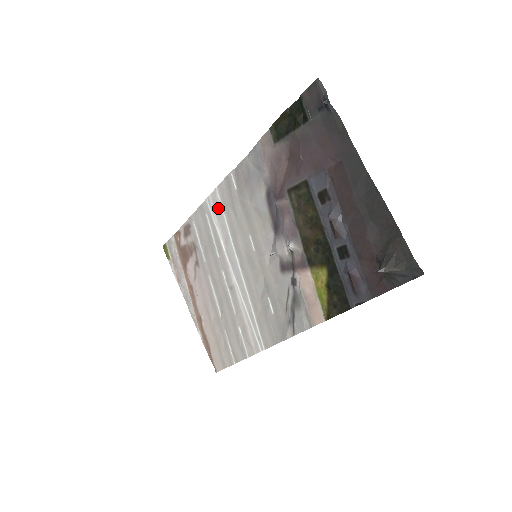
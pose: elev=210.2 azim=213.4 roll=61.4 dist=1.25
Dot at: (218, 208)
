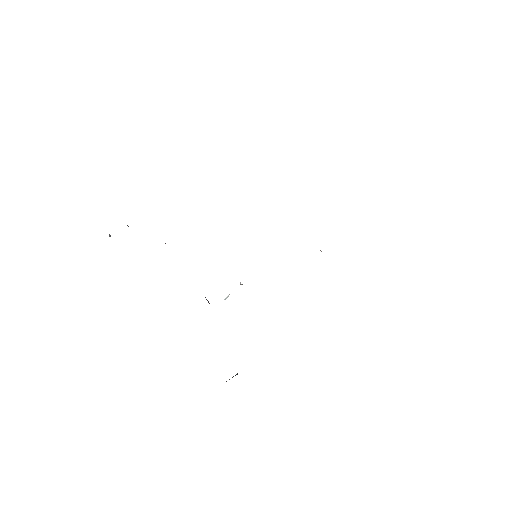
Dot at: occluded
